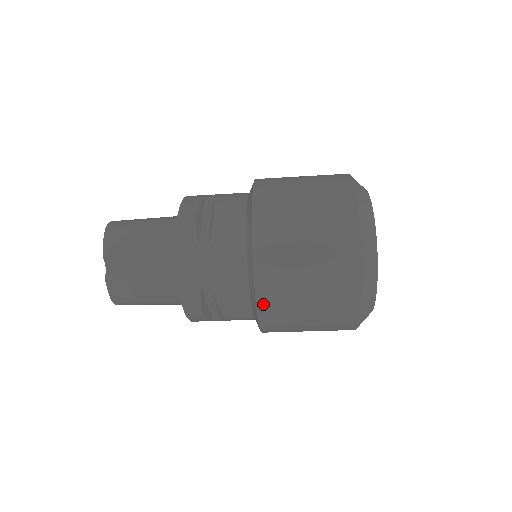
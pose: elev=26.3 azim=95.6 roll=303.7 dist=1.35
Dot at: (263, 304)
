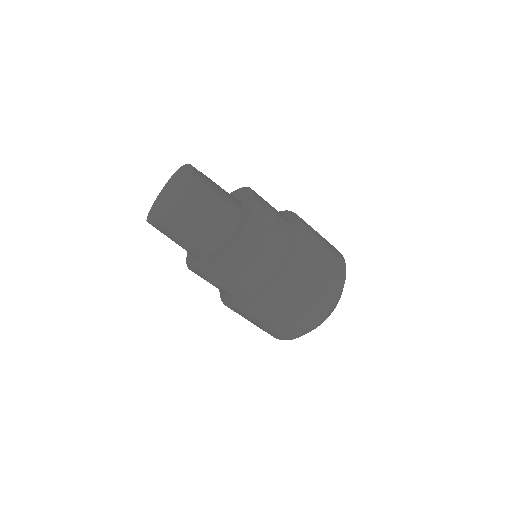
Dot at: (304, 227)
